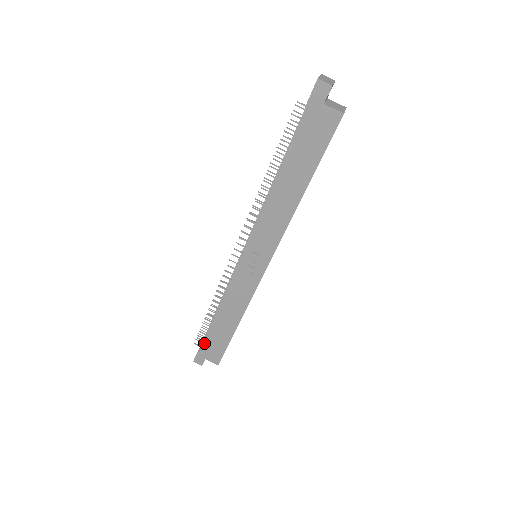
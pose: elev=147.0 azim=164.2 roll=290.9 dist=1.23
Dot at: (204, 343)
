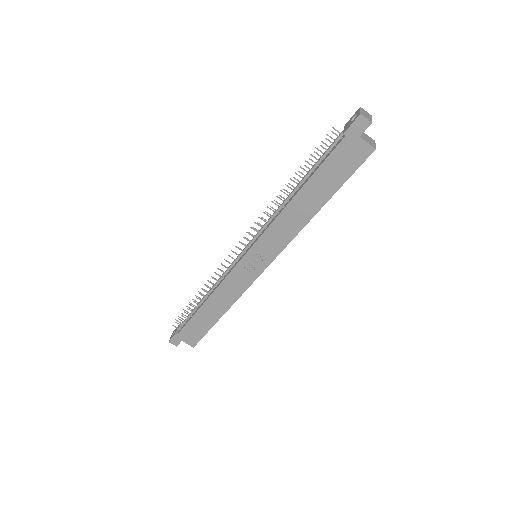
Dot at: (184, 327)
